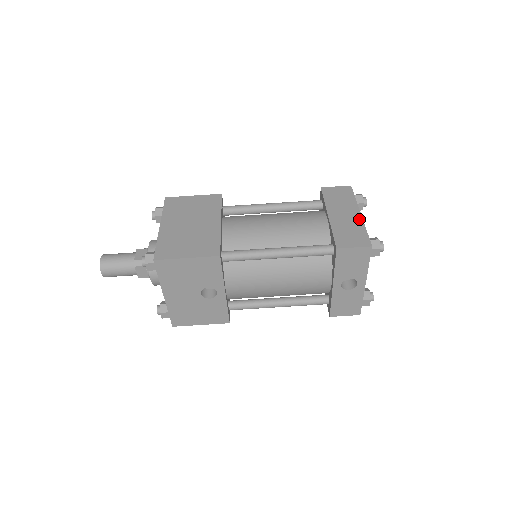
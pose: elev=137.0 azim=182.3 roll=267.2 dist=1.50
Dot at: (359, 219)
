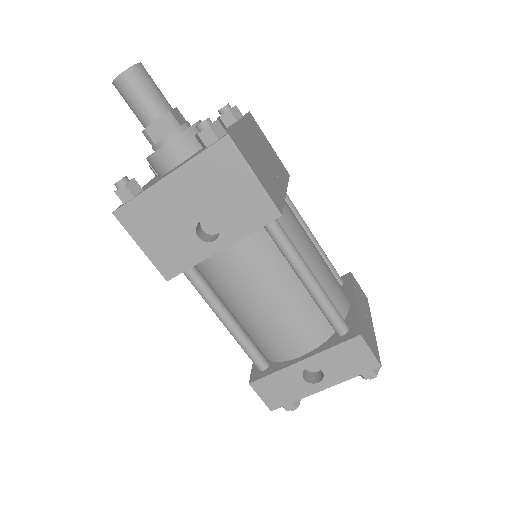
Dot at: (373, 331)
